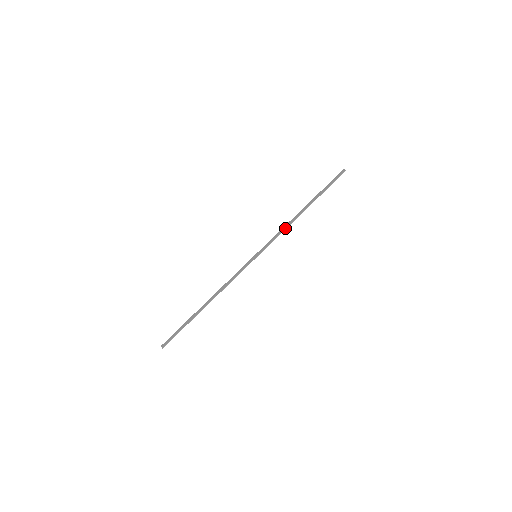
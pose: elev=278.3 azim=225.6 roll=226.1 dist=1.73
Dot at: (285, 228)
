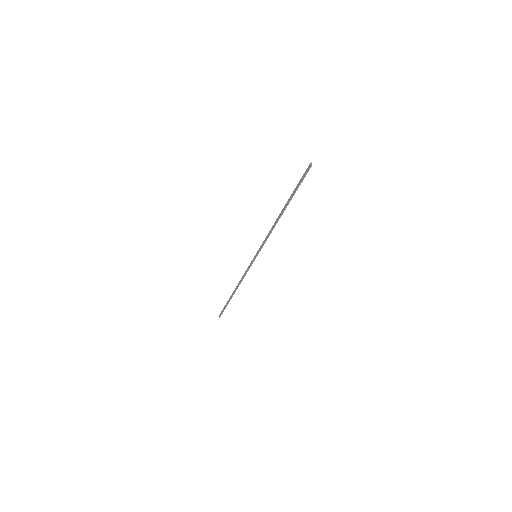
Dot at: (270, 232)
